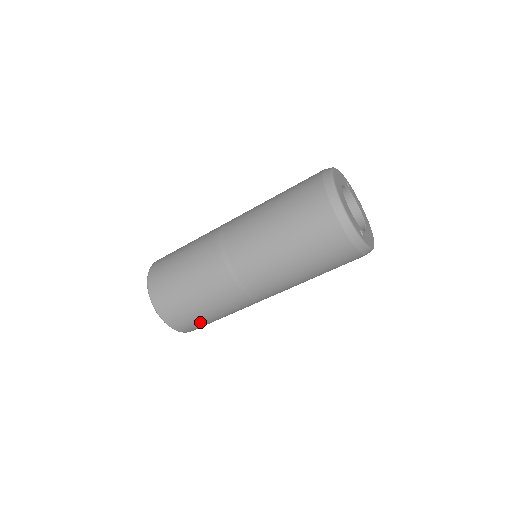
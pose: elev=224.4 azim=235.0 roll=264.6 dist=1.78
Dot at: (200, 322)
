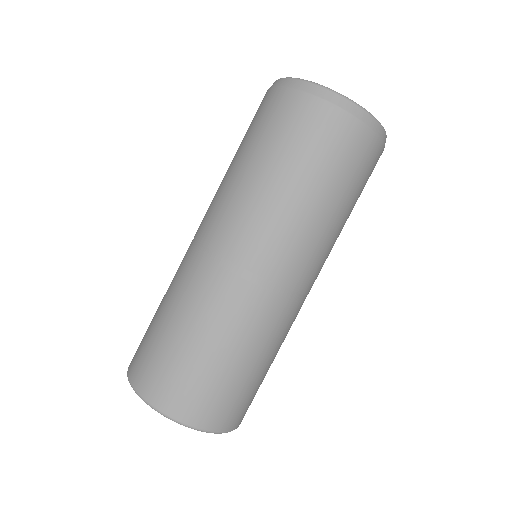
Dot at: (254, 391)
